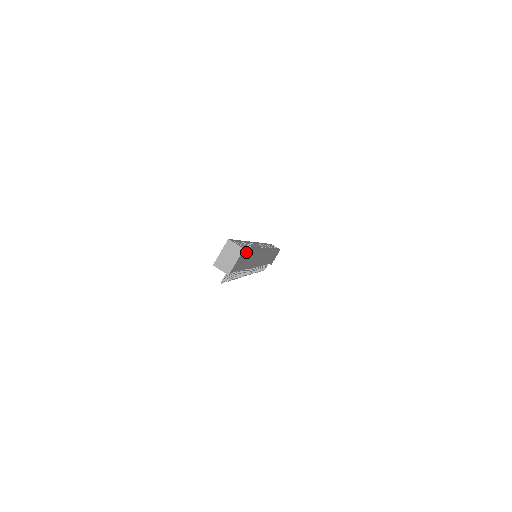
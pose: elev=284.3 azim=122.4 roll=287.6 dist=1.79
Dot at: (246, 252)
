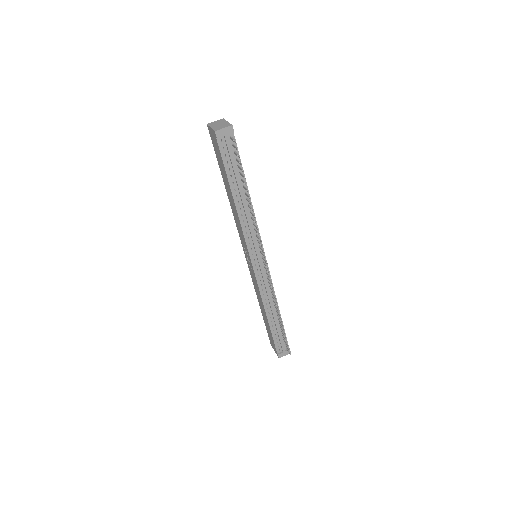
Dot at: occluded
